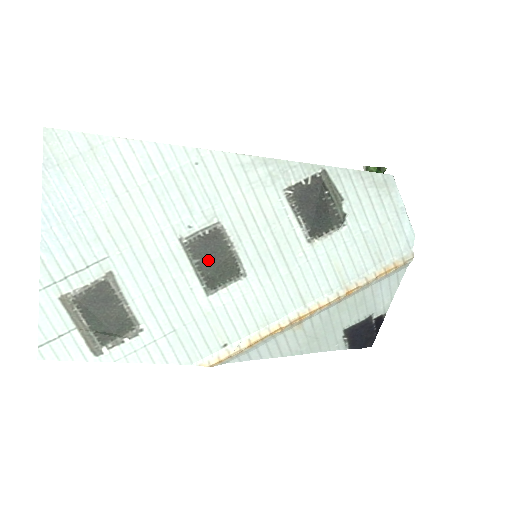
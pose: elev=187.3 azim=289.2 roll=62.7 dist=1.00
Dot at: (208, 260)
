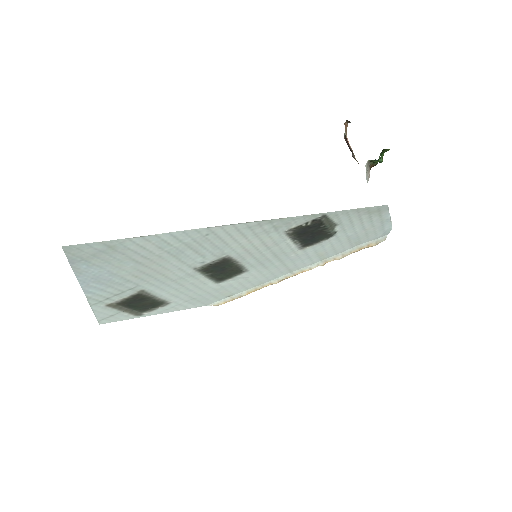
Dot at: (218, 272)
